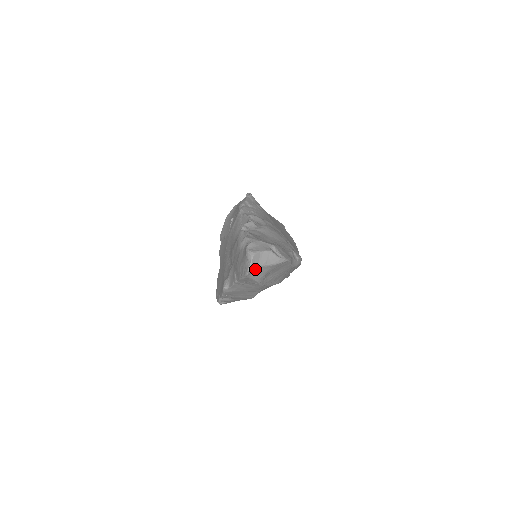
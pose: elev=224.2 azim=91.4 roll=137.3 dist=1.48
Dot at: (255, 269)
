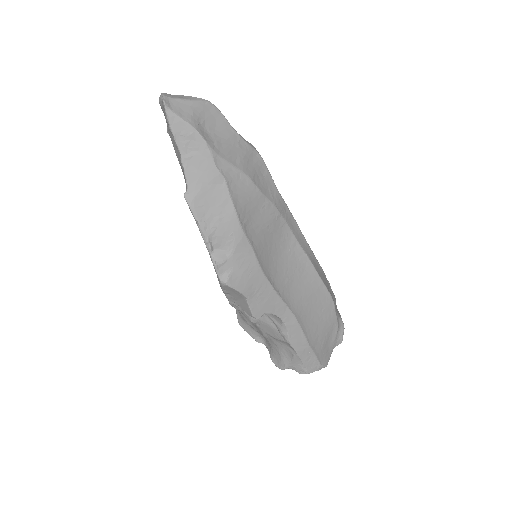
Dot at: (173, 103)
